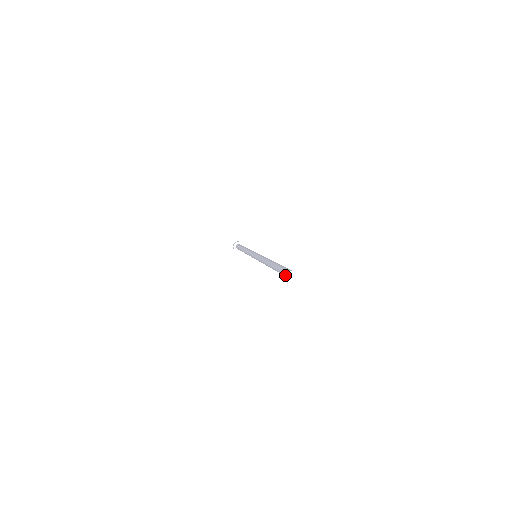
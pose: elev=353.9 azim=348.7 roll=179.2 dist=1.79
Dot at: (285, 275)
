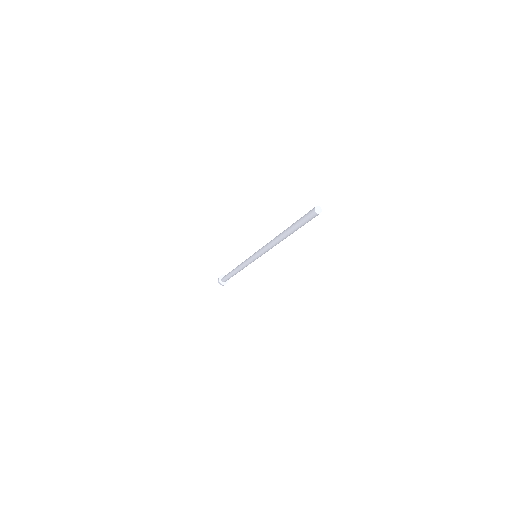
Dot at: (310, 214)
